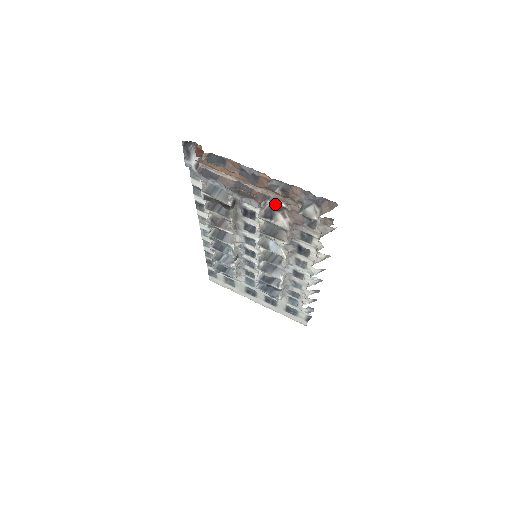
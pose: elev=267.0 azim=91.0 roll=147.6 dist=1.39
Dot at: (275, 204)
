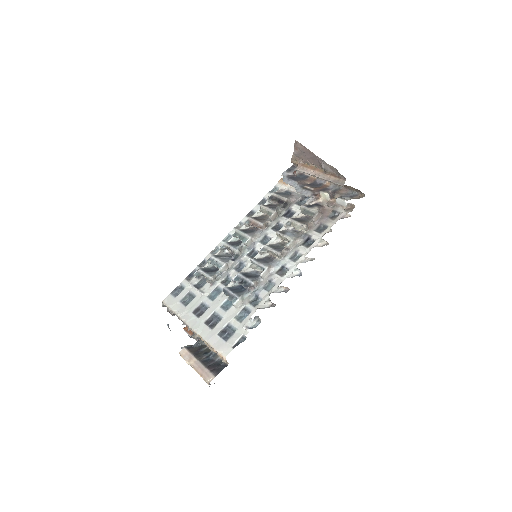
Dot at: (318, 204)
